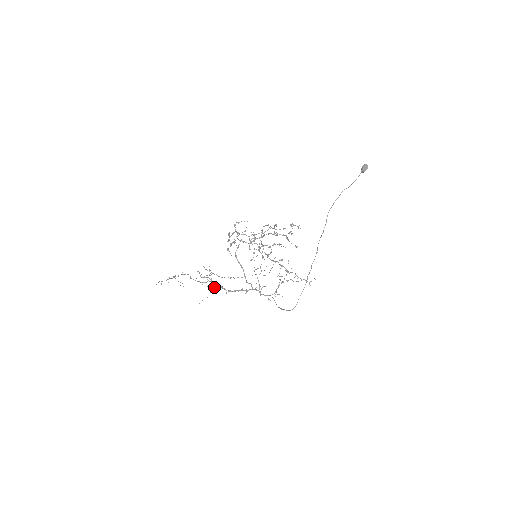
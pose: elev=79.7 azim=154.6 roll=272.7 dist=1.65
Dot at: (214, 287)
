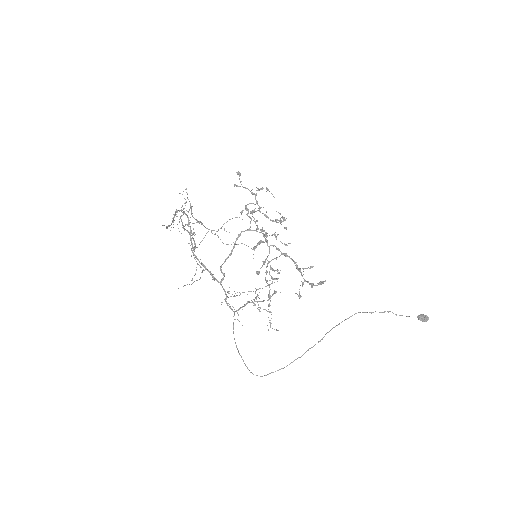
Dot at: (204, 270)
